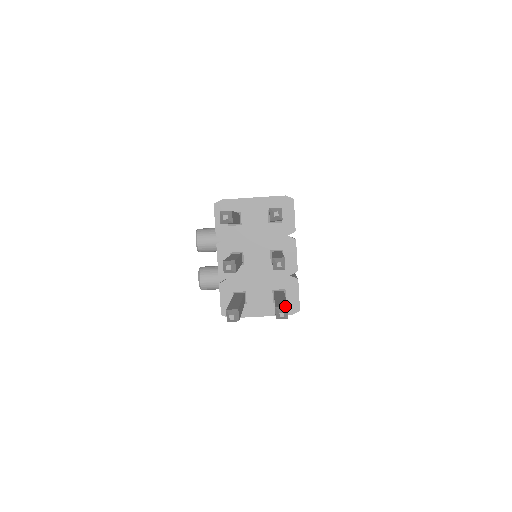
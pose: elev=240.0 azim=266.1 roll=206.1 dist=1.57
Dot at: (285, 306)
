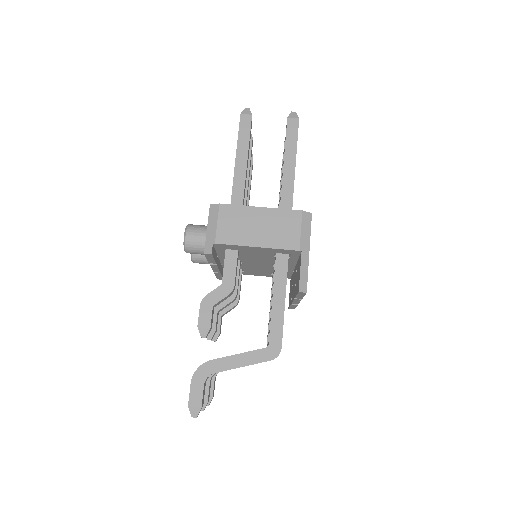
Dot at: occluded
